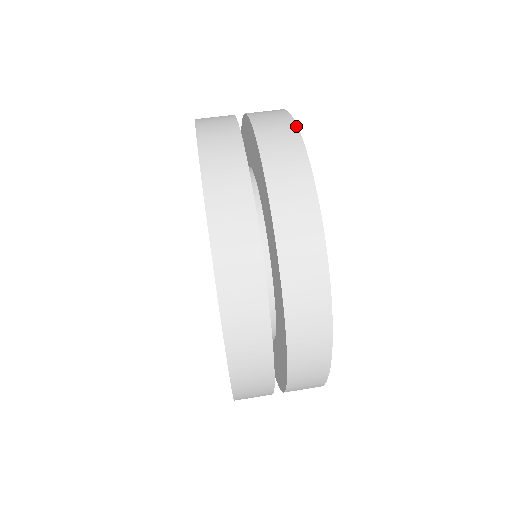
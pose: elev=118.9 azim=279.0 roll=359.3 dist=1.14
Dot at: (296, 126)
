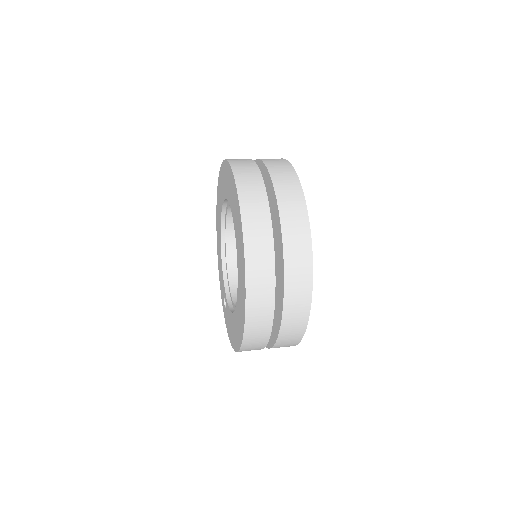
Dot at: (288, 161)
